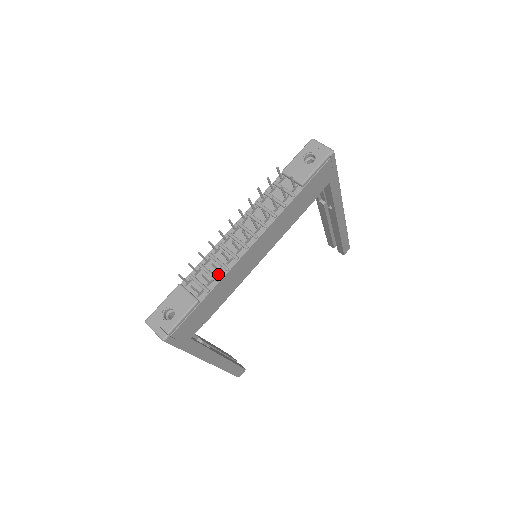
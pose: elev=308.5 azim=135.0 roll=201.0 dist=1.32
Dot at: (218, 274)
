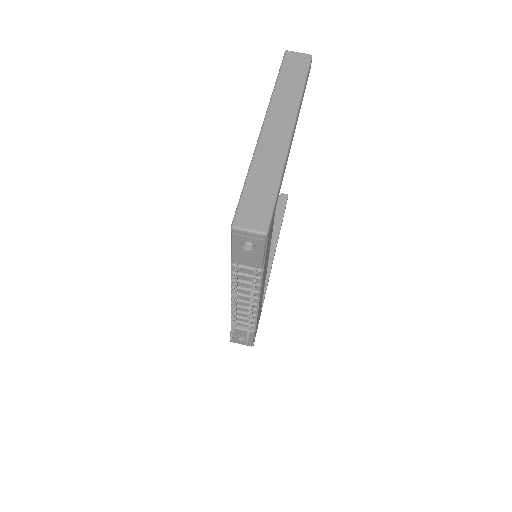
Dot at: (252, 318)
